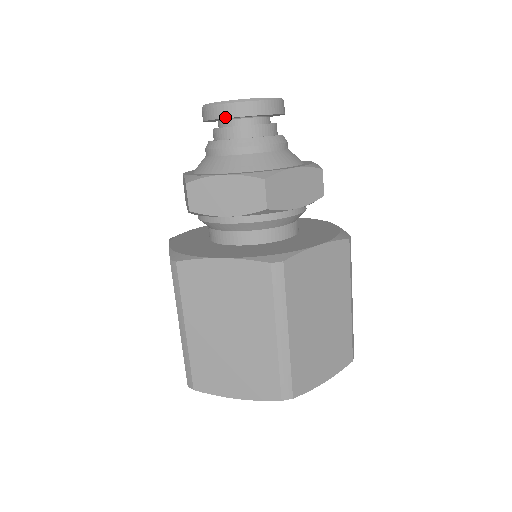
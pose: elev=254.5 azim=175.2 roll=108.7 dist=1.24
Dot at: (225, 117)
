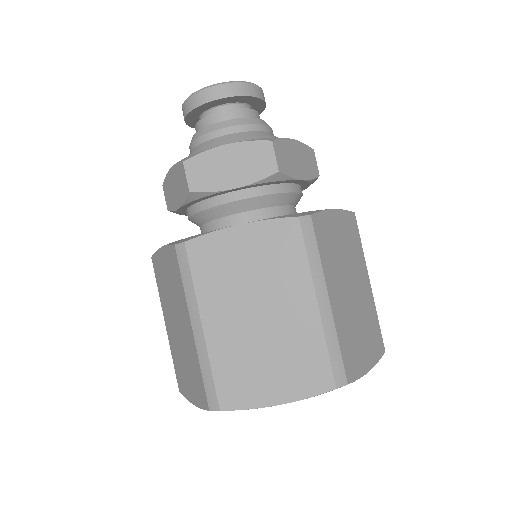
Dot at: (185, 116)
